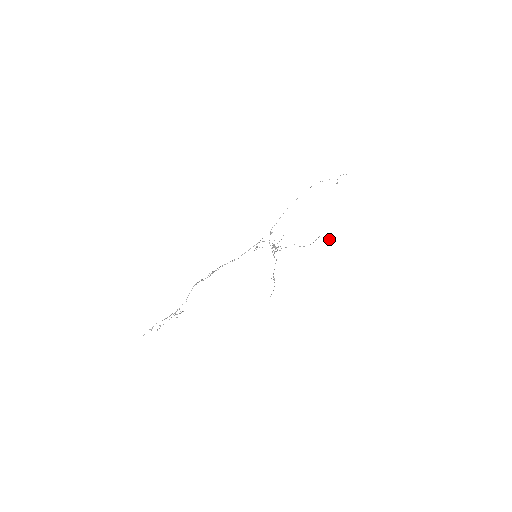
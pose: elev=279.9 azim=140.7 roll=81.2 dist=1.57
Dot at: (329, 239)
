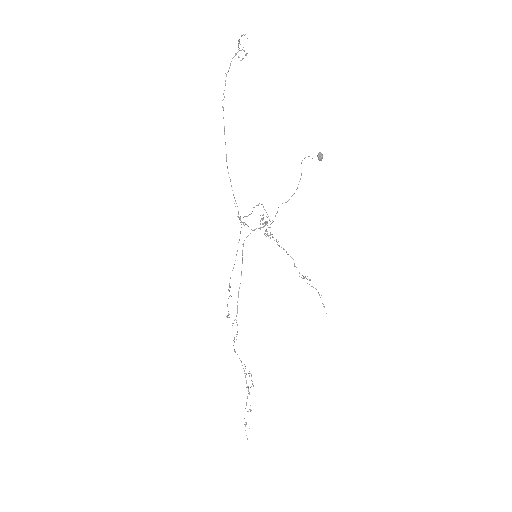
Dot at: occluded
